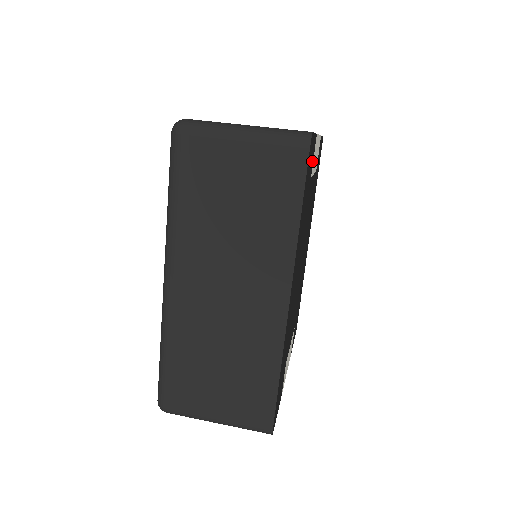
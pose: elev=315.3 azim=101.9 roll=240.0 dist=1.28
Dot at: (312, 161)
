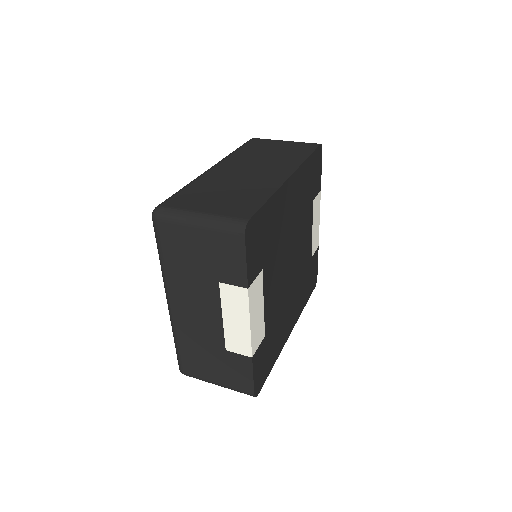
Dot at: (316, 189)
